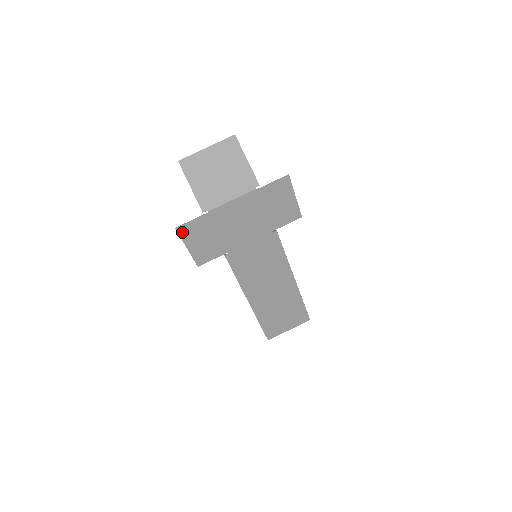
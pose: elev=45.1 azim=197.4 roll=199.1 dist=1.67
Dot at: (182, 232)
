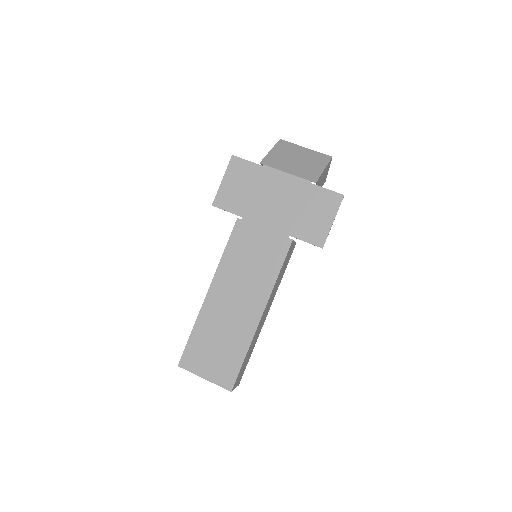
Dot at: (233, 163)
